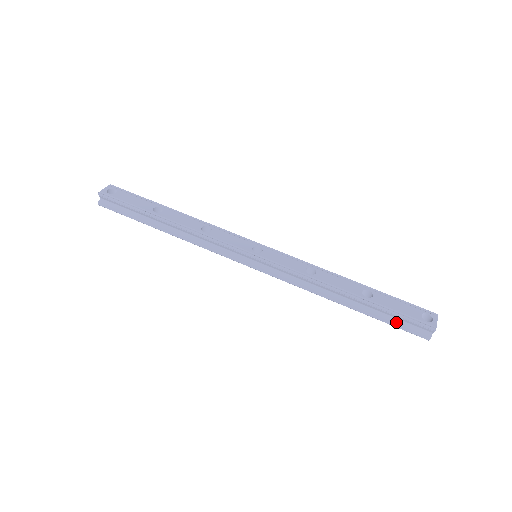
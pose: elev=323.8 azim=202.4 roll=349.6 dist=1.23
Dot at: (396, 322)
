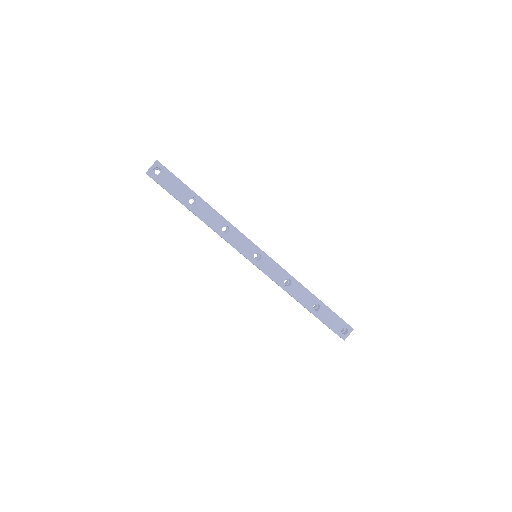
Dot at: occluded
